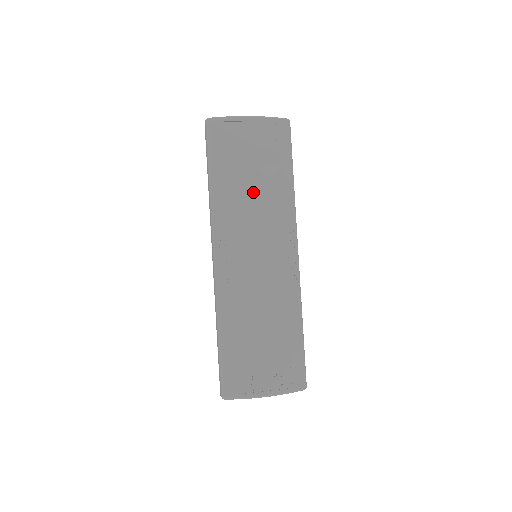
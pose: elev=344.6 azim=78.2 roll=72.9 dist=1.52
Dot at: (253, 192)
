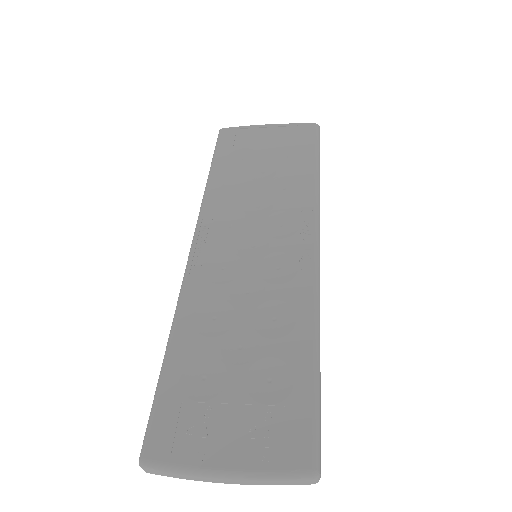
Dot at: (260, 182)
